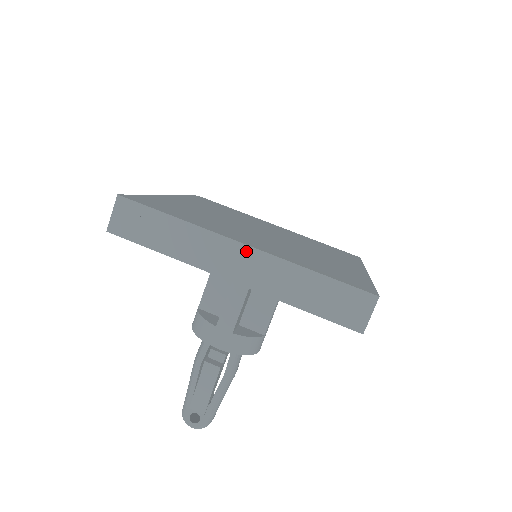
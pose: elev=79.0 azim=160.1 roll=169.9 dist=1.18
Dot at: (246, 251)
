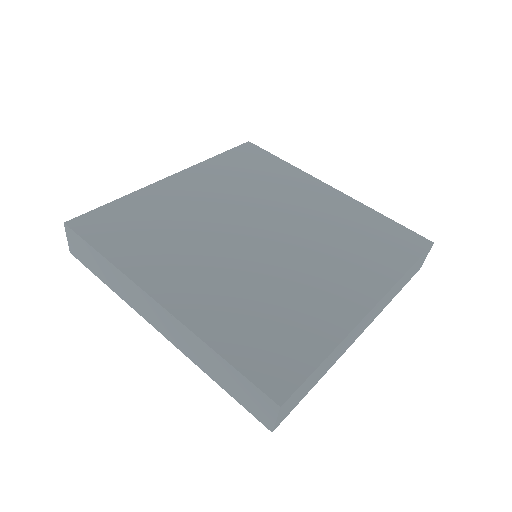
Dot at: (374, 310)
